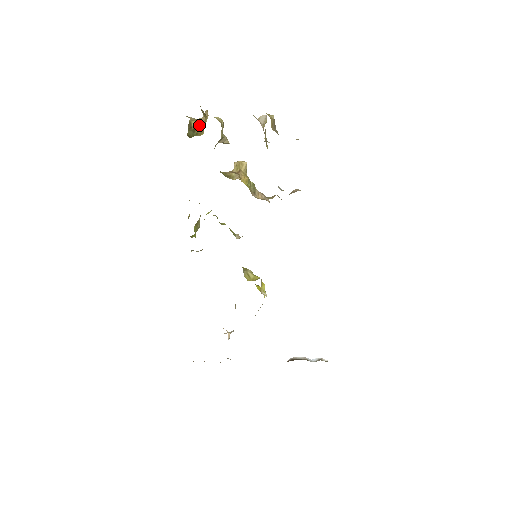
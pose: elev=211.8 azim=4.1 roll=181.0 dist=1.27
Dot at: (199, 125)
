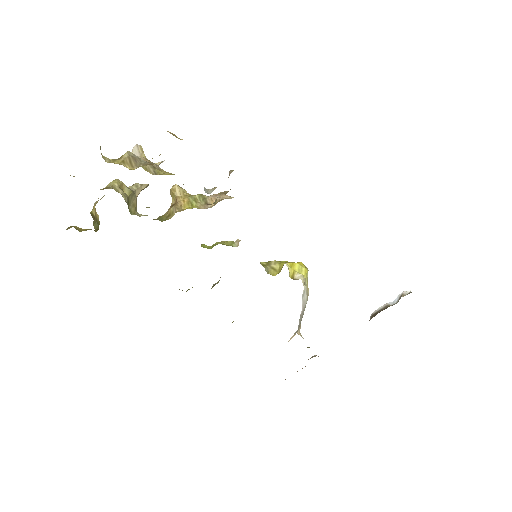
Dot at: (96, 212)
